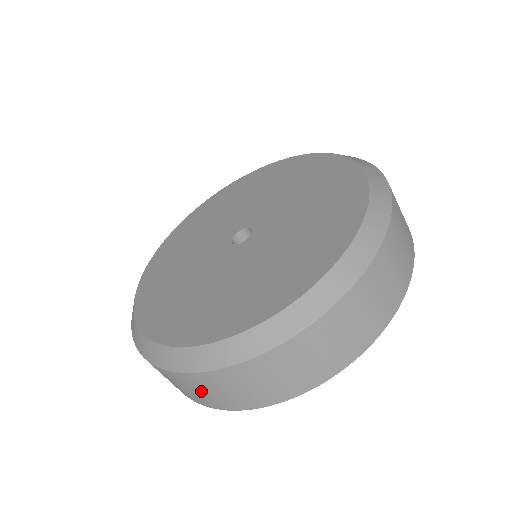
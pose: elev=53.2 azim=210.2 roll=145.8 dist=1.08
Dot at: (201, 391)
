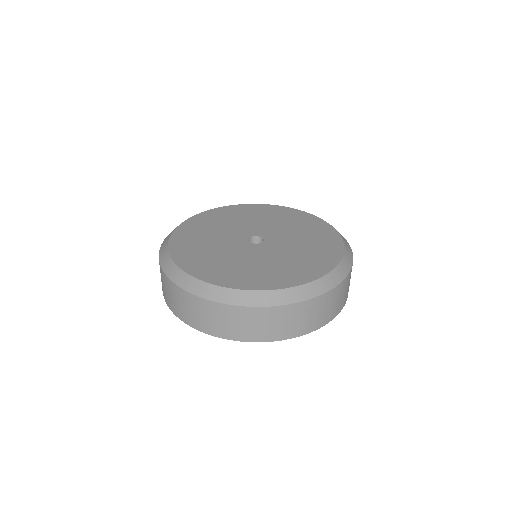
Dot at: (253, 324)
